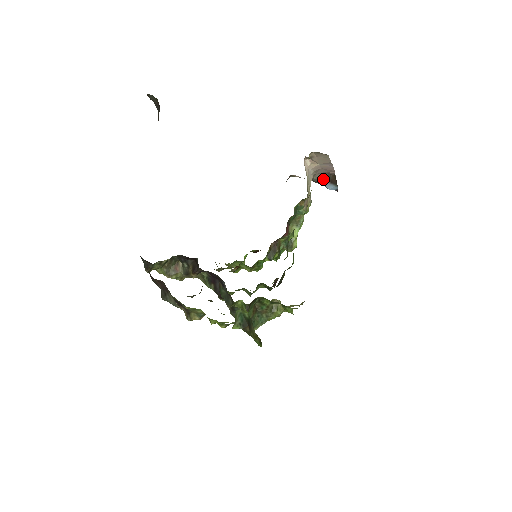
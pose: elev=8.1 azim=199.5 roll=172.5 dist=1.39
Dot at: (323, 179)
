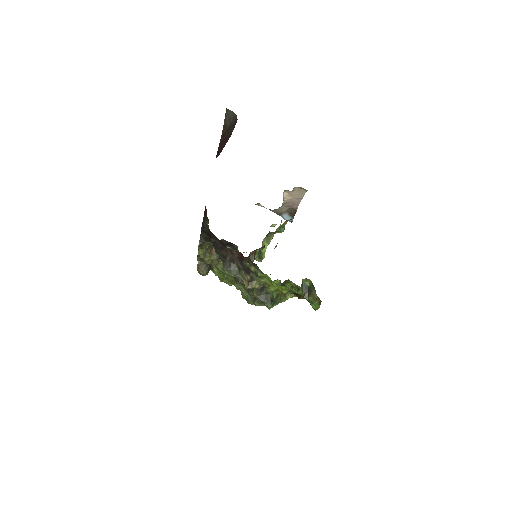
Dot at: (284, 211)
